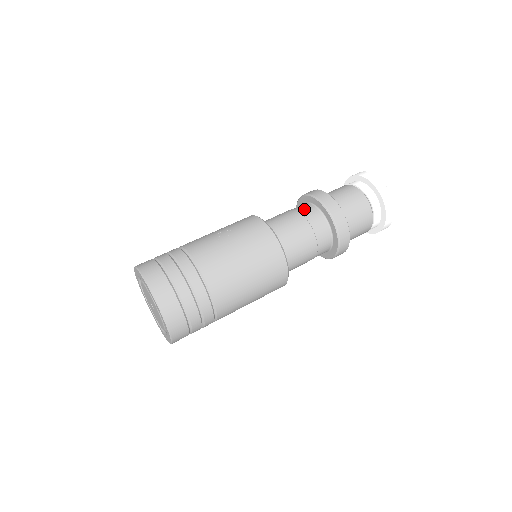
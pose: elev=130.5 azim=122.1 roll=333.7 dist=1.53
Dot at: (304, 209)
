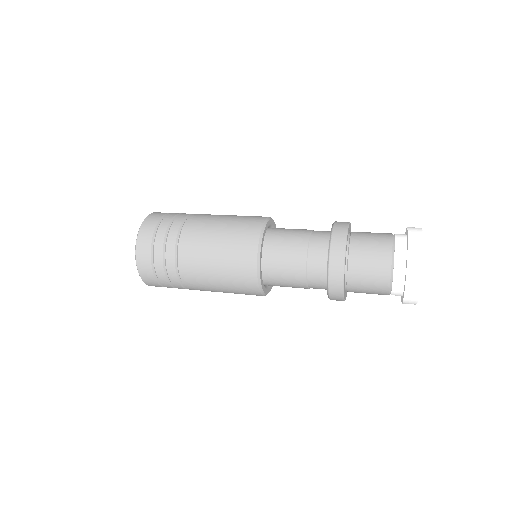
Dot at: occluded
